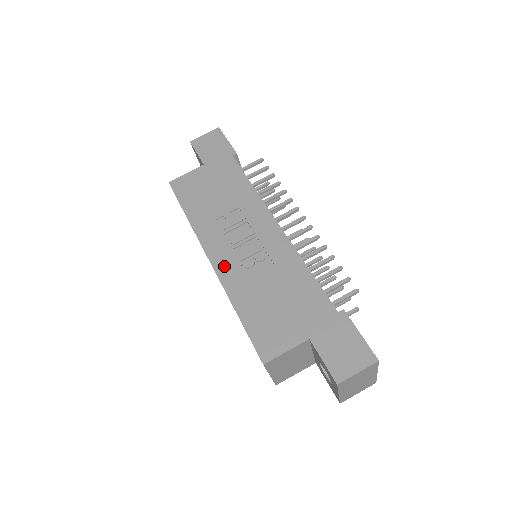
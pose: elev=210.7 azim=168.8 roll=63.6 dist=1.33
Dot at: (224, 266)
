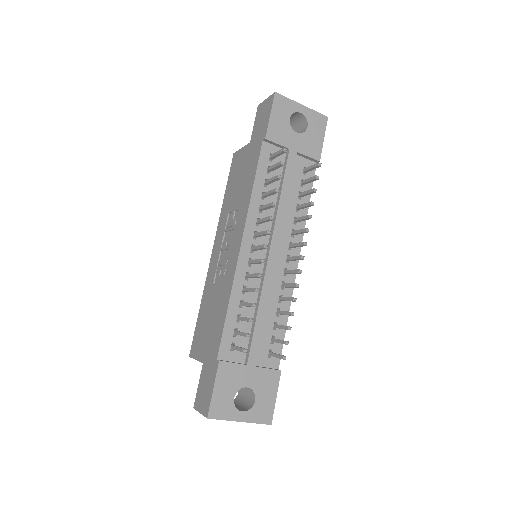
Dot at: (212, 263)
